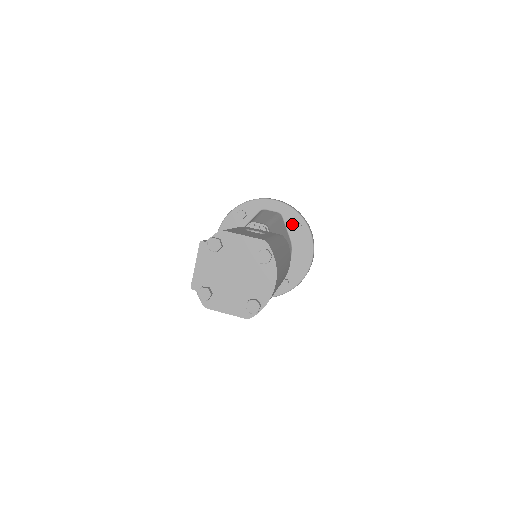
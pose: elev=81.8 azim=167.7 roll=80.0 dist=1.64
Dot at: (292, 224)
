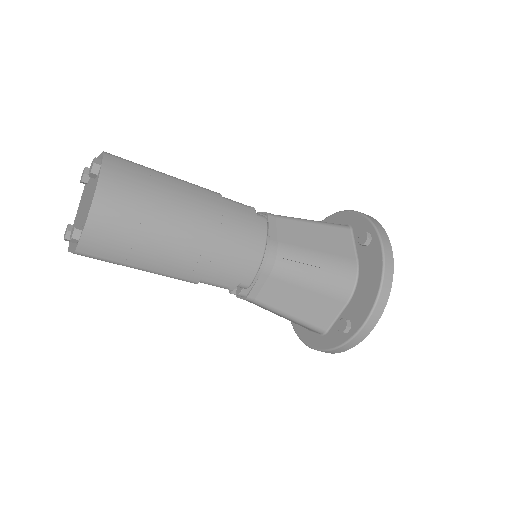
Dot at: occluded
